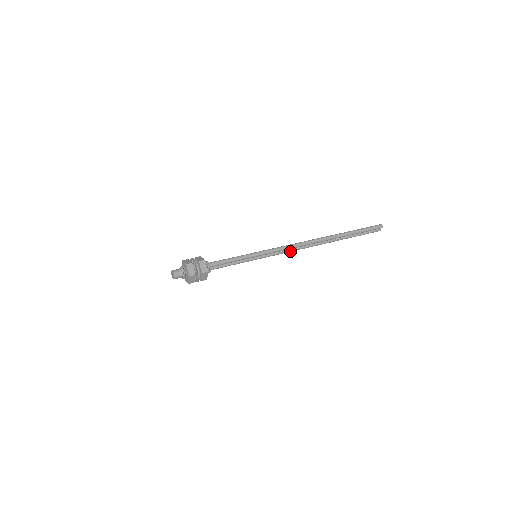
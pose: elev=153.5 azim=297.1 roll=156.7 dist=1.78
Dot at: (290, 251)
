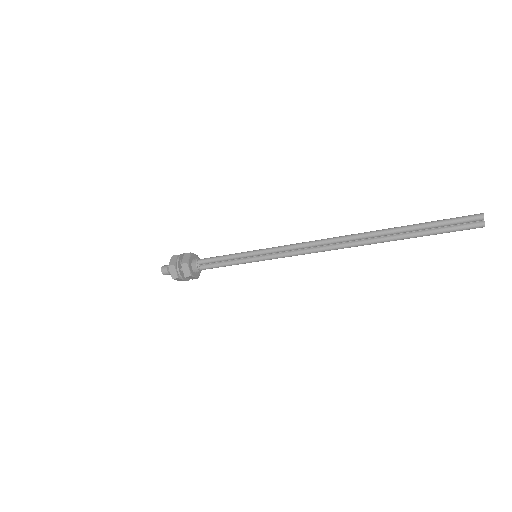
Dot at: (304, 252)
